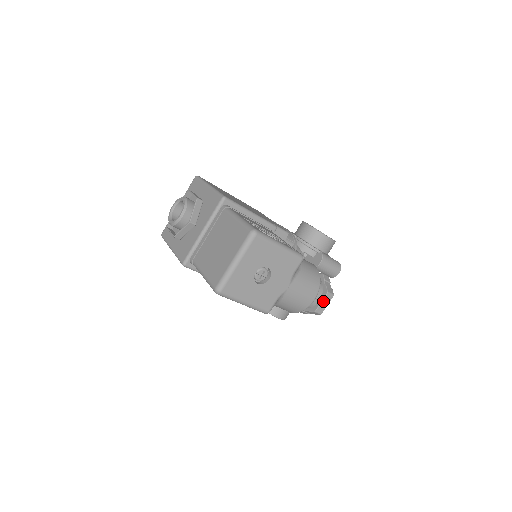
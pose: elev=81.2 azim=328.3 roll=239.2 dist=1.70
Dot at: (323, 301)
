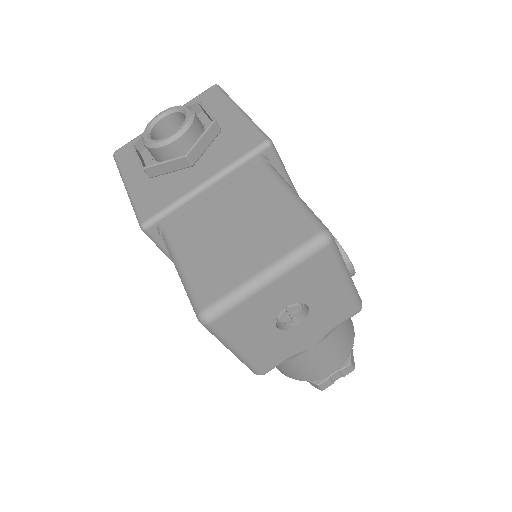
Dot at: (337, 373)
